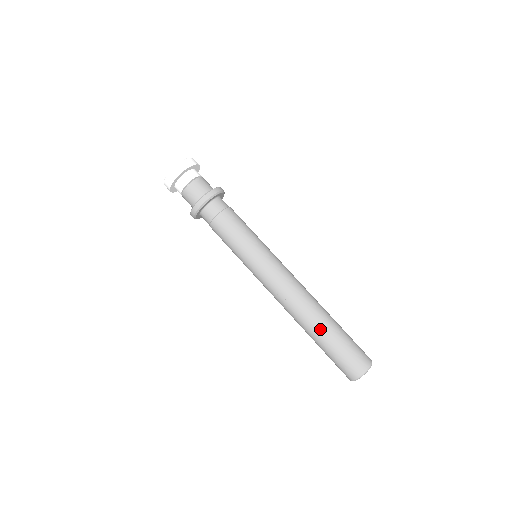
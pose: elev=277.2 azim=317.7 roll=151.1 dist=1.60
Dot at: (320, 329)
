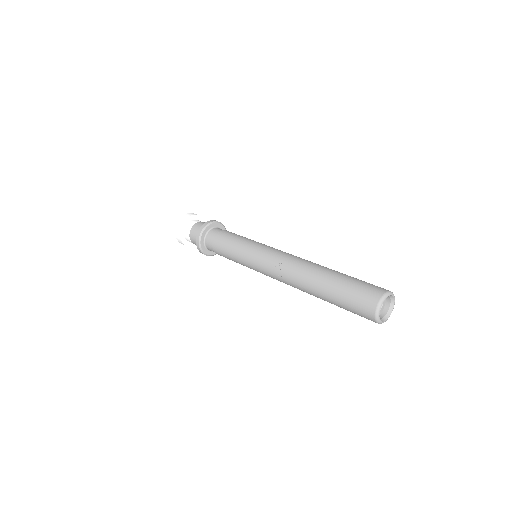
Dot at: (320, 282)
